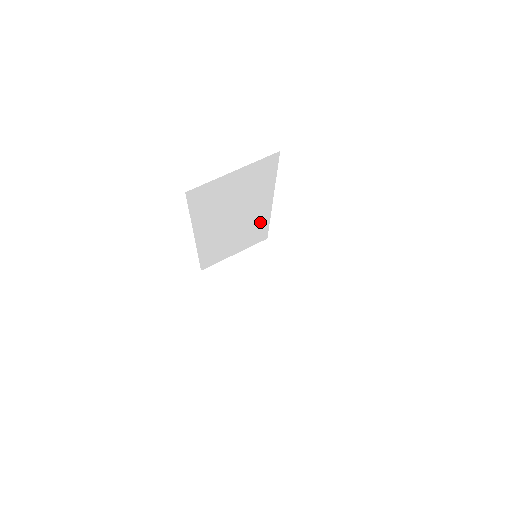
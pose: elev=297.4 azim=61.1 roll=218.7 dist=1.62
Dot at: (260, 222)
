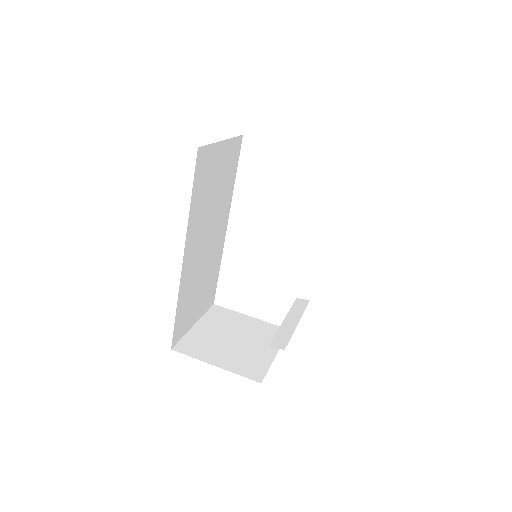
Dot at: (216, 262)
